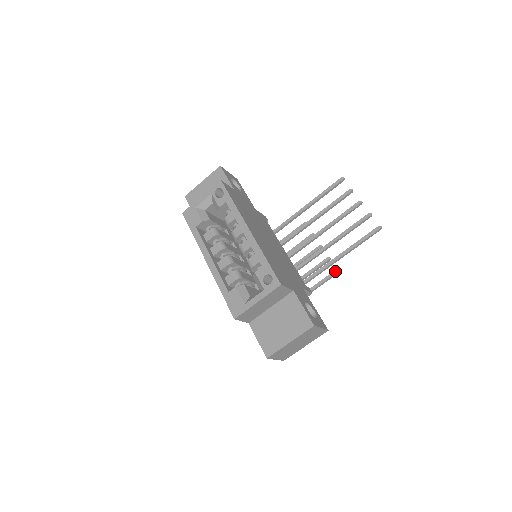
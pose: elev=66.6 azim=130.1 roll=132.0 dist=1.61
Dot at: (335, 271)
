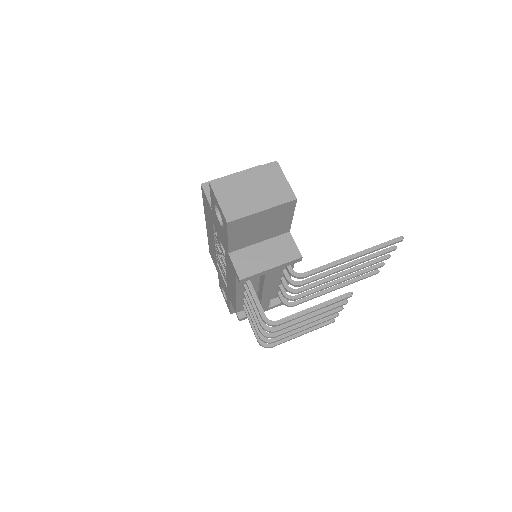
Dot at: (348, 293)
